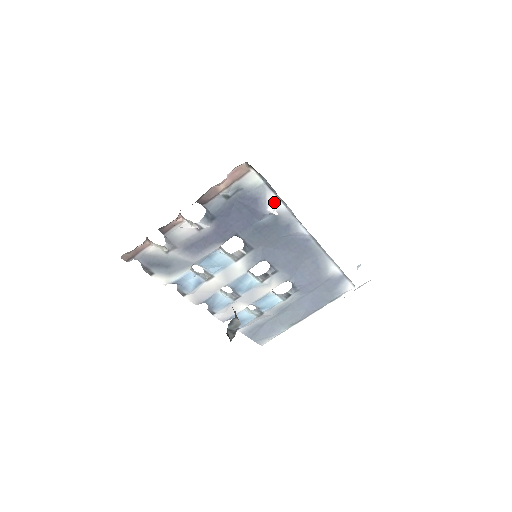
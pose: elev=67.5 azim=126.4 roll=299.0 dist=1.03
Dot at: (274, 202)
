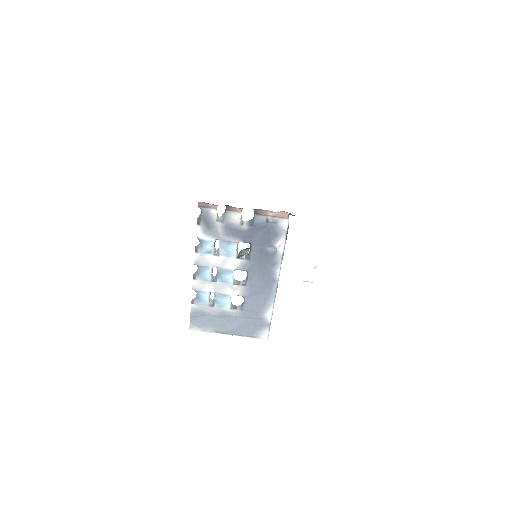
Dot at: (281, 244)
